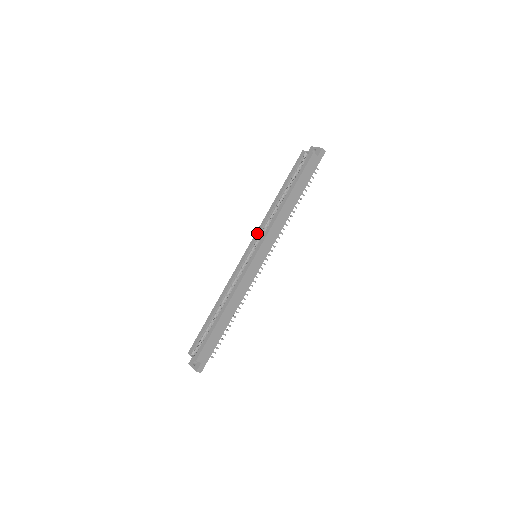
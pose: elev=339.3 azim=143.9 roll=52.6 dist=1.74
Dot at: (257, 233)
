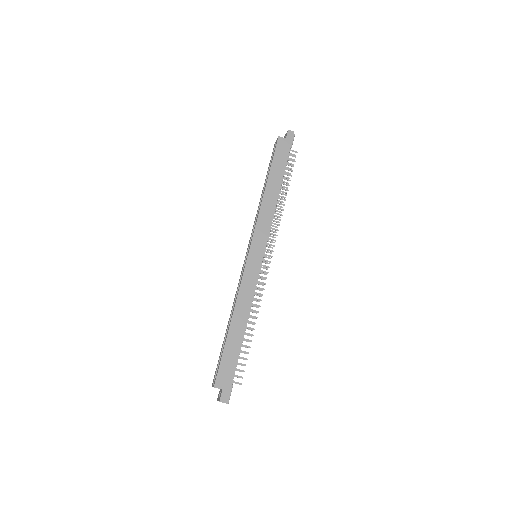
Dot at: (251, 234)
